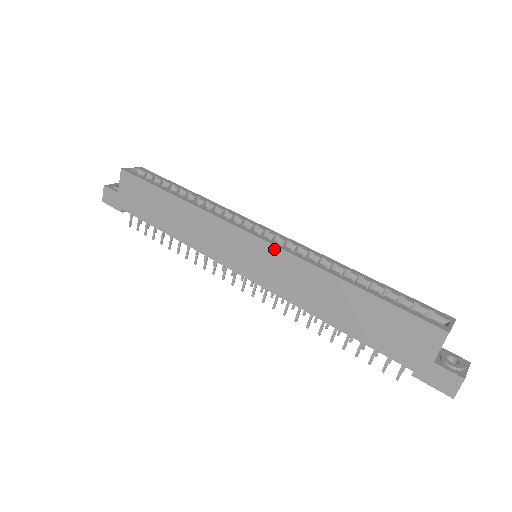
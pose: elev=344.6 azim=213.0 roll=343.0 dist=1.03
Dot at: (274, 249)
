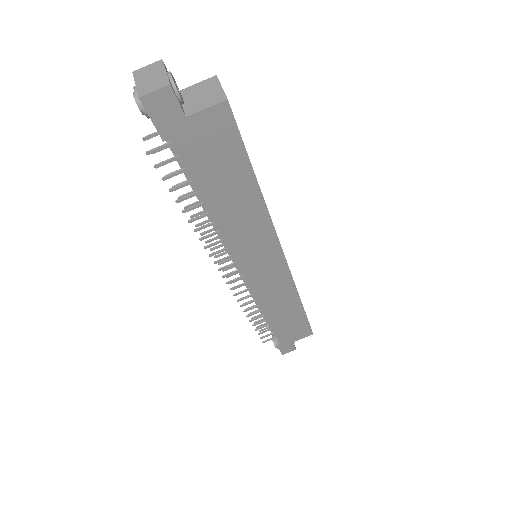
Dot at: (287, 272)
